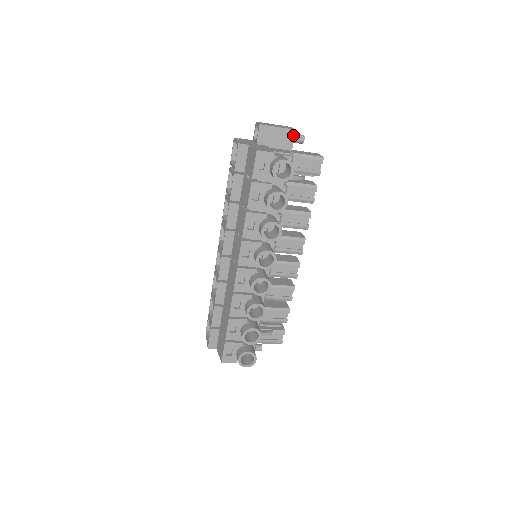
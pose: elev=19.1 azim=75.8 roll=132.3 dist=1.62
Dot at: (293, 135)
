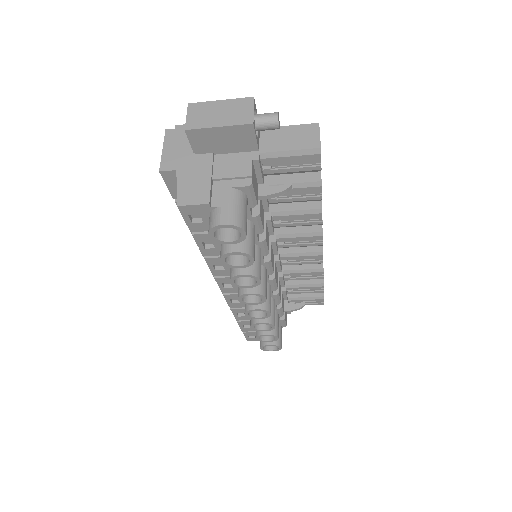
Dot at: (251, 131)
